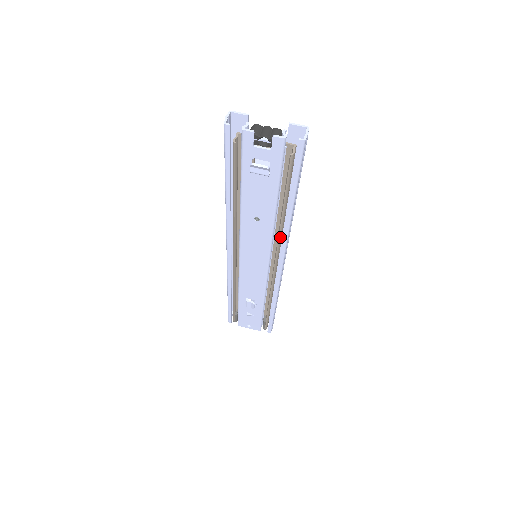
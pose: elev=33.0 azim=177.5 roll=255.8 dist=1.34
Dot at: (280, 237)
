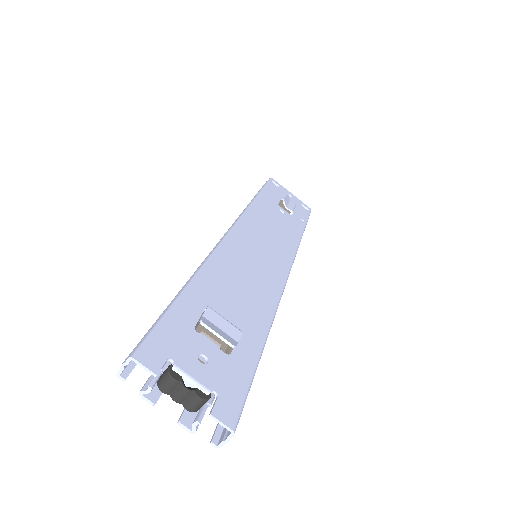
Dot at: occluded
